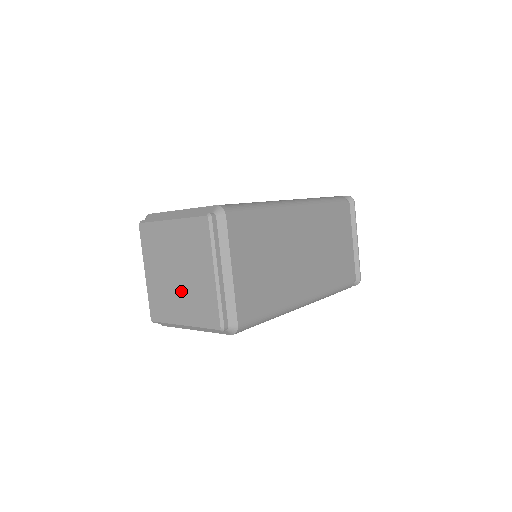
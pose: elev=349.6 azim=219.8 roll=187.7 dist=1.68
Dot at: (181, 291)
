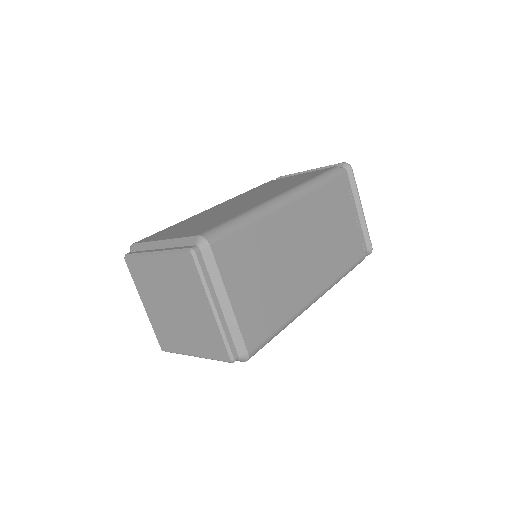
Dot at: (183, 324)
